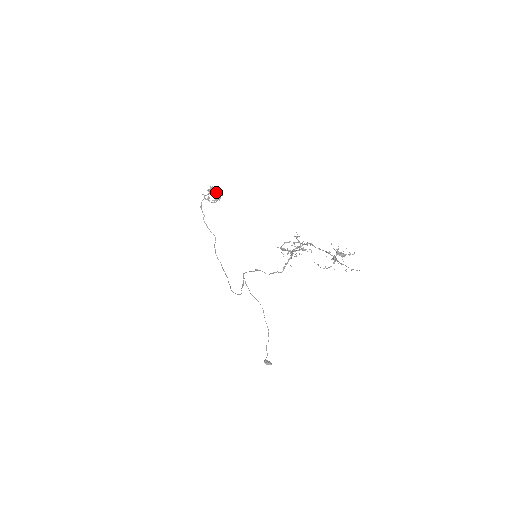
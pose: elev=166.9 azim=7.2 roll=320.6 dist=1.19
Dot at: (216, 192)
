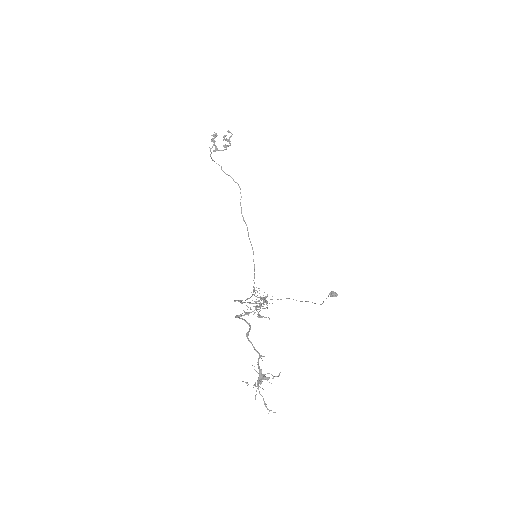
Dot at: (223, 136)
